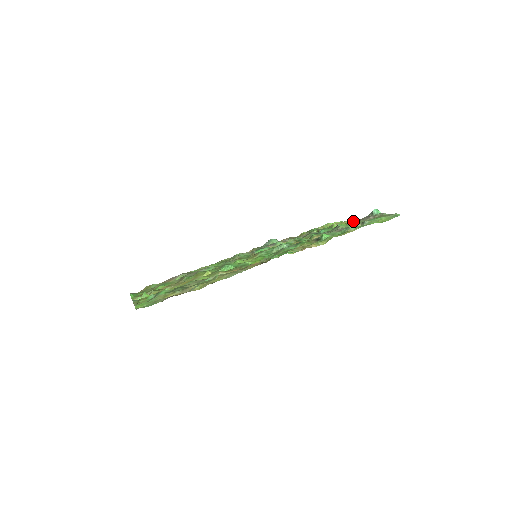
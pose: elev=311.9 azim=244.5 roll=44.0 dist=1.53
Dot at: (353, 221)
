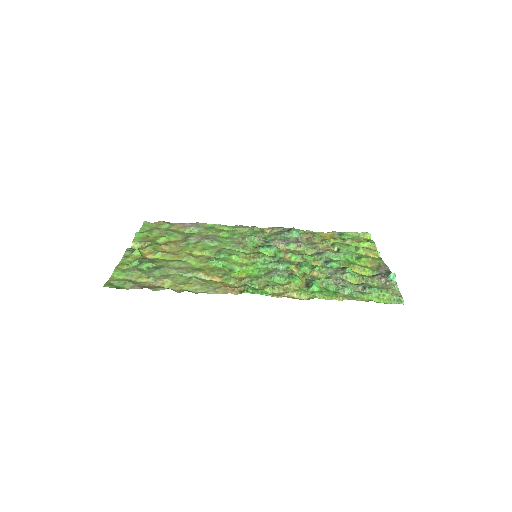
Dot at: (376, 260)
